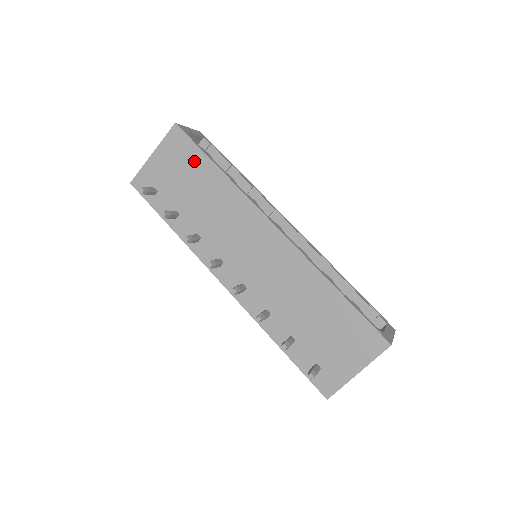
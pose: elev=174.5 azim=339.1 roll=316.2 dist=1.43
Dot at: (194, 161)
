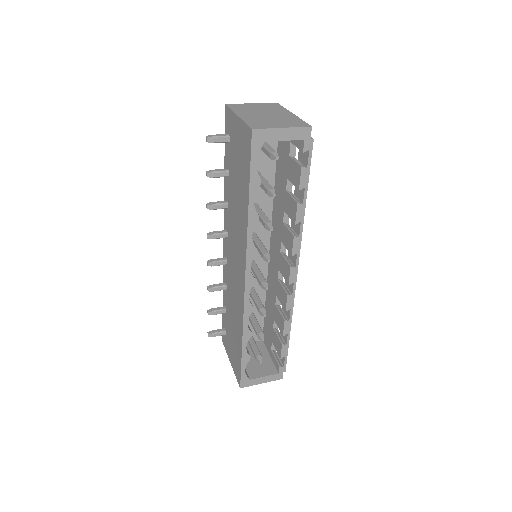
Dot at: (245, 173)
